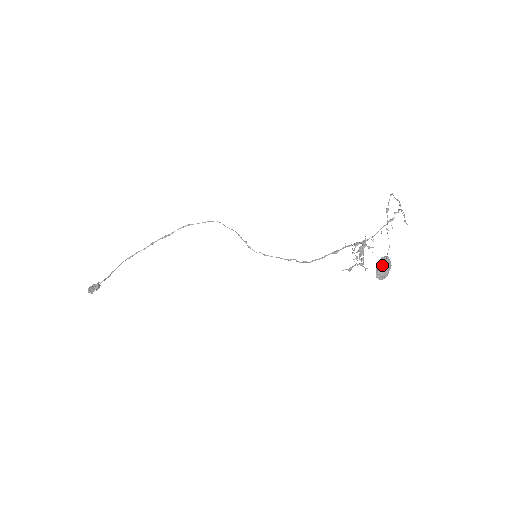
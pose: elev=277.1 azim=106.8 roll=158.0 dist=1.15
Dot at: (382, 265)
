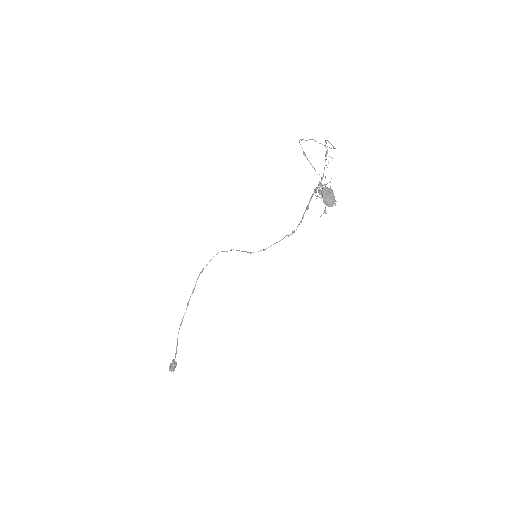
Dot at: (325, 196)
